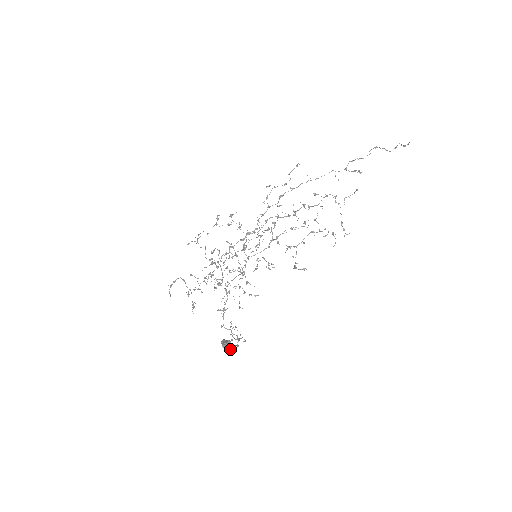
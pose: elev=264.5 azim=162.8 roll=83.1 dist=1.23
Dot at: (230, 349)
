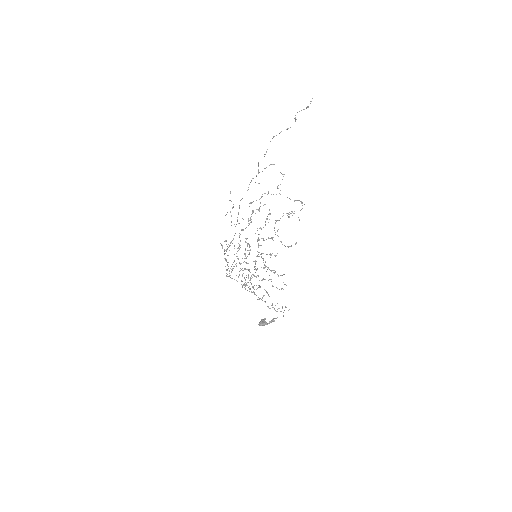
Dot at: (264, 325)
